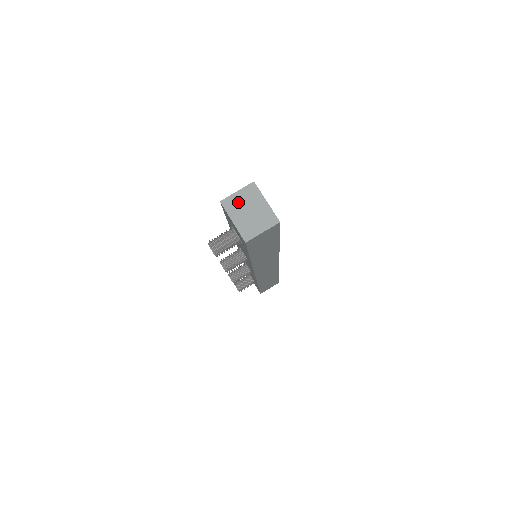
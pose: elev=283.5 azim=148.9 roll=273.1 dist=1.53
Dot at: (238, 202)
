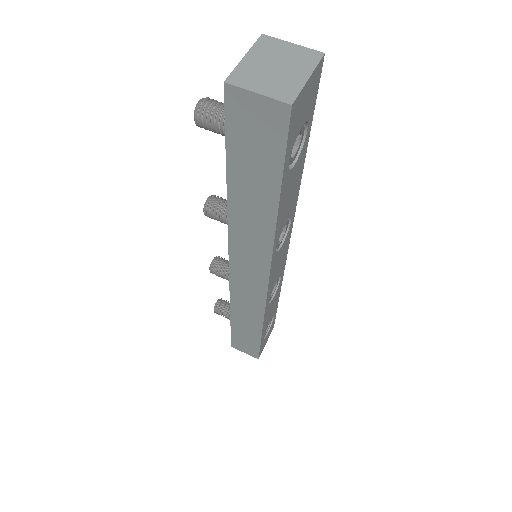
Dot at: (279, 50)
